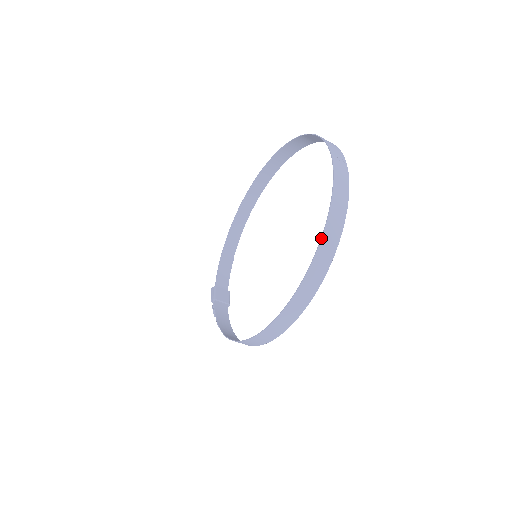
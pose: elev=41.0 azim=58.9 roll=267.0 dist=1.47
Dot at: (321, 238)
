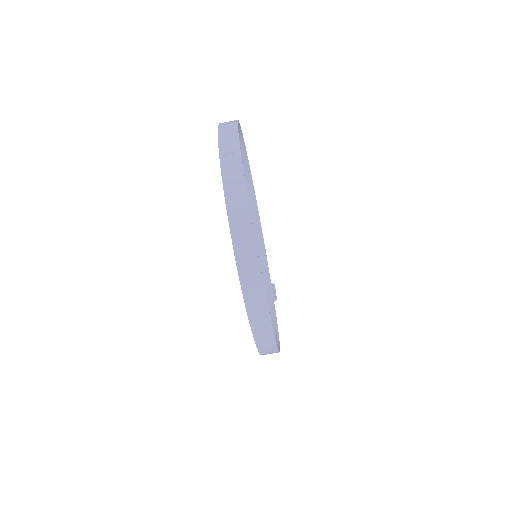
Dot at: occluded
